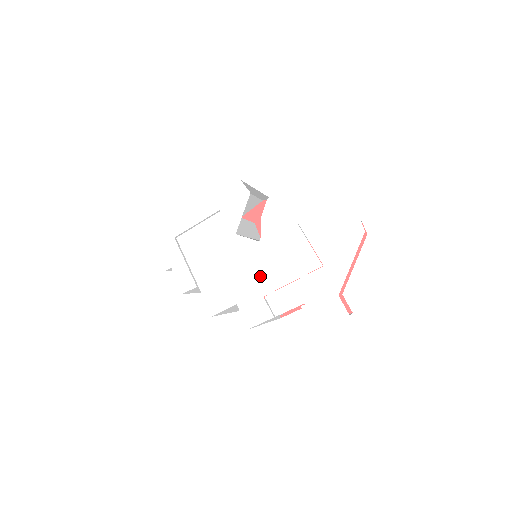
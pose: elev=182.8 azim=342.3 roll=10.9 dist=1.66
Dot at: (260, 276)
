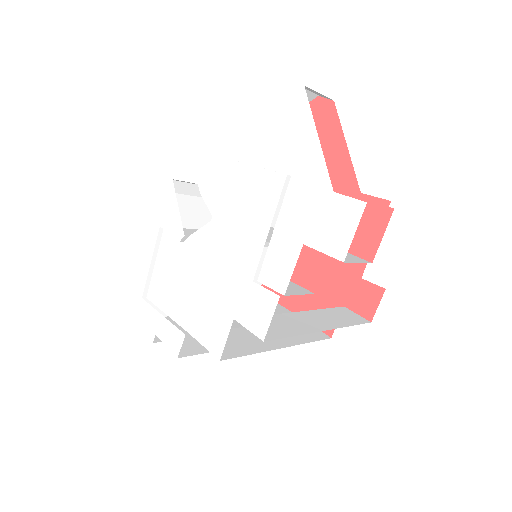
Dot at: (235, 259)
